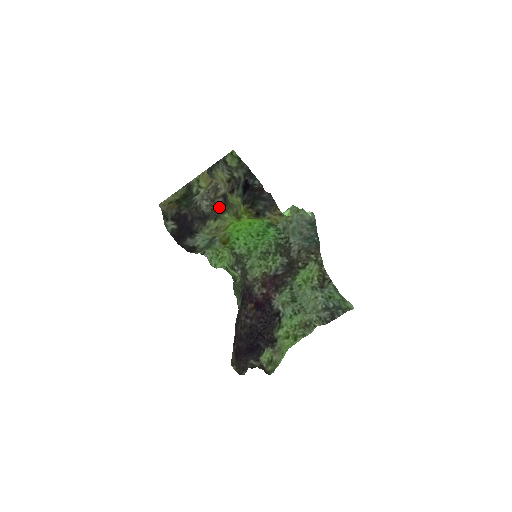
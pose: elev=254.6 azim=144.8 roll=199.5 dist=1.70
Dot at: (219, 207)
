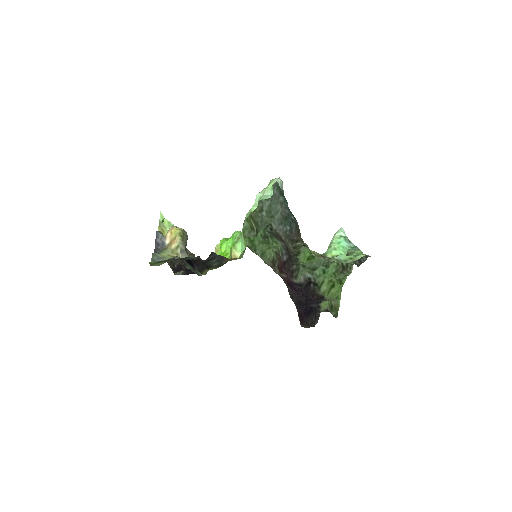
Dot at: occluded
